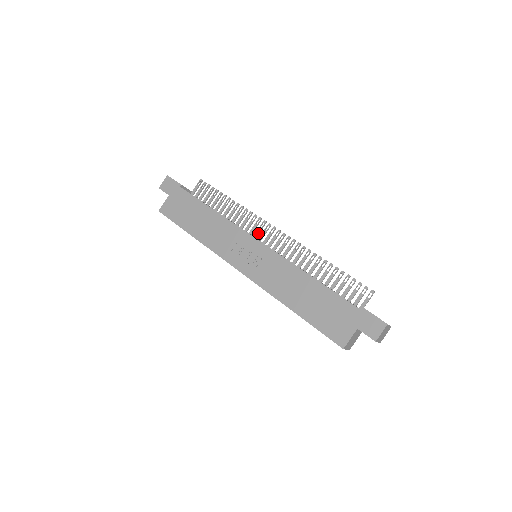
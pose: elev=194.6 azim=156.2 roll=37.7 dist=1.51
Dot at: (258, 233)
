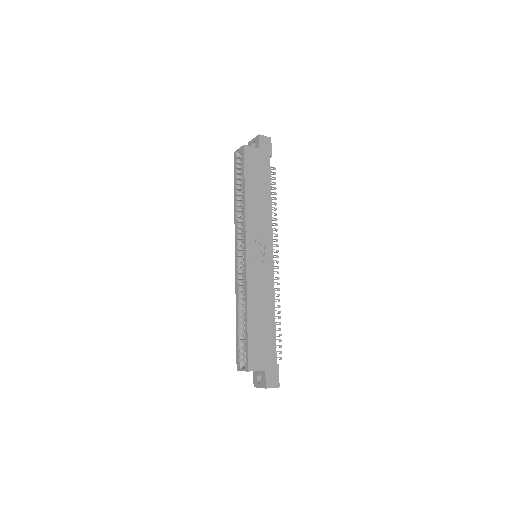
Dot at: occluded
